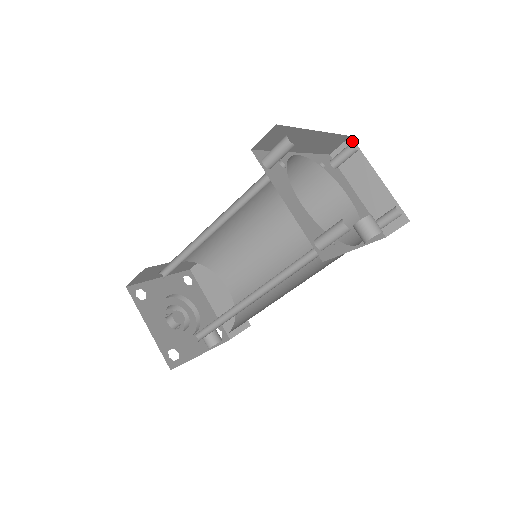
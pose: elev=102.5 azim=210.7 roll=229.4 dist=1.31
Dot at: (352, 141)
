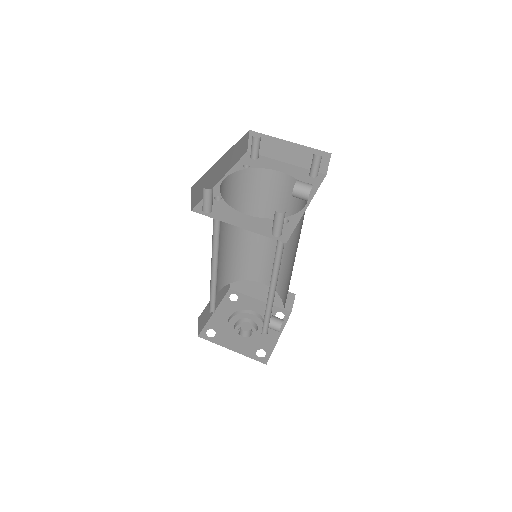
Dot at: (253, 132)
